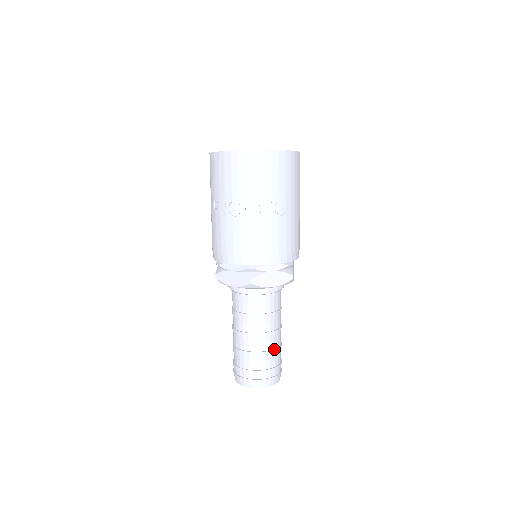
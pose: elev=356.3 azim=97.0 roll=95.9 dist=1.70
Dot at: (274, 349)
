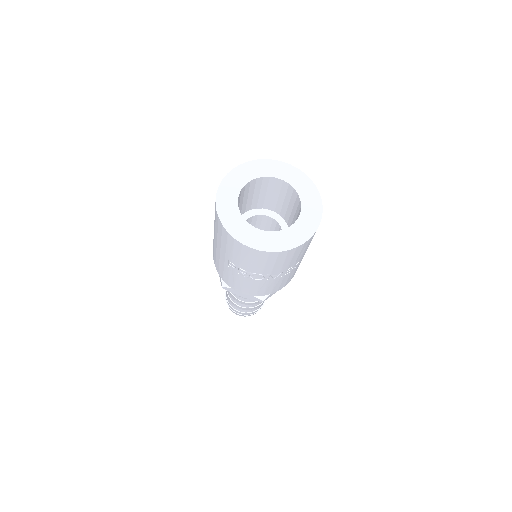
Dot at: occluded
